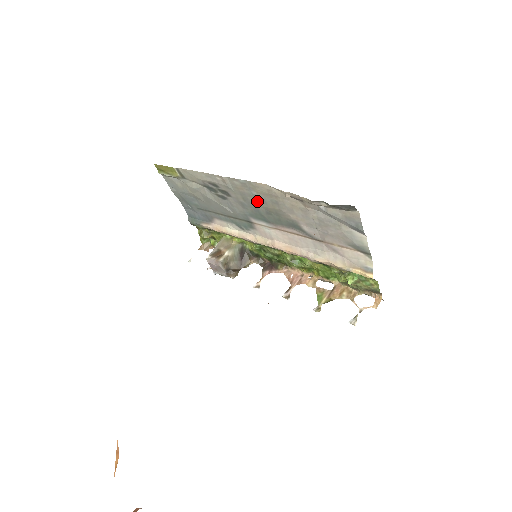
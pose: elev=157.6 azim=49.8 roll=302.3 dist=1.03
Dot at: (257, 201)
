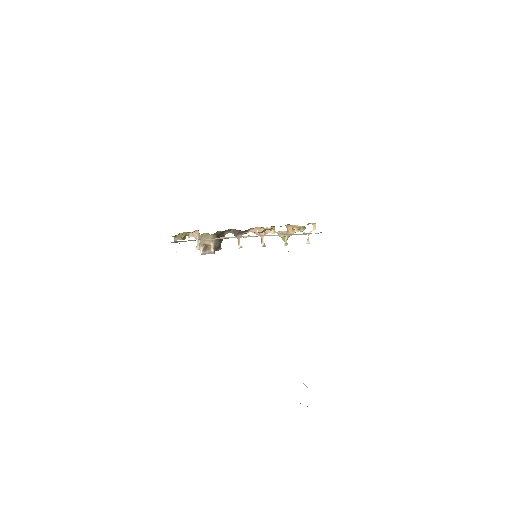
Dot at: occluded
